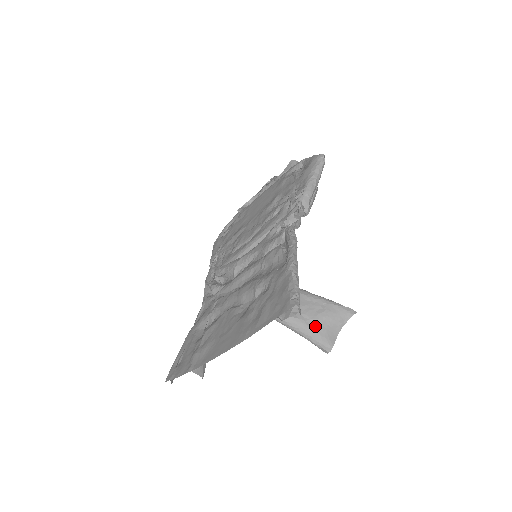
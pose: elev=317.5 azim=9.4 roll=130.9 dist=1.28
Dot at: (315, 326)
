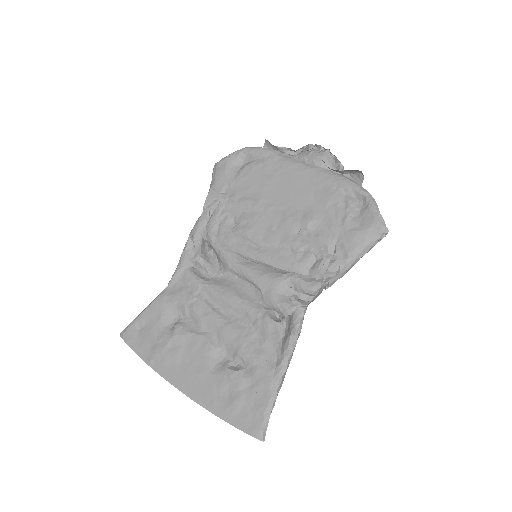
Dot at: occluded
